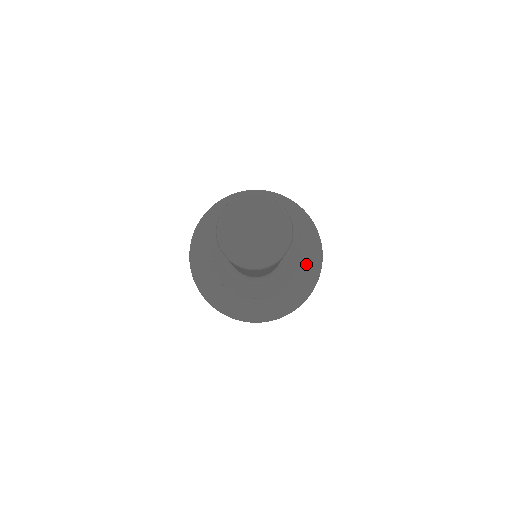
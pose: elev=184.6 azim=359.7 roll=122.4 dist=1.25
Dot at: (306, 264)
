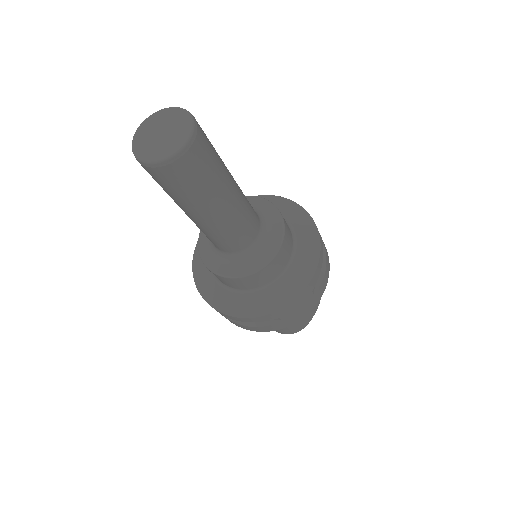
Dot at: (302, 250)
